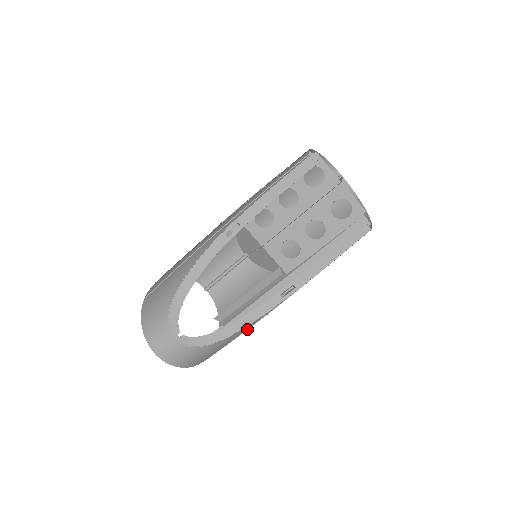
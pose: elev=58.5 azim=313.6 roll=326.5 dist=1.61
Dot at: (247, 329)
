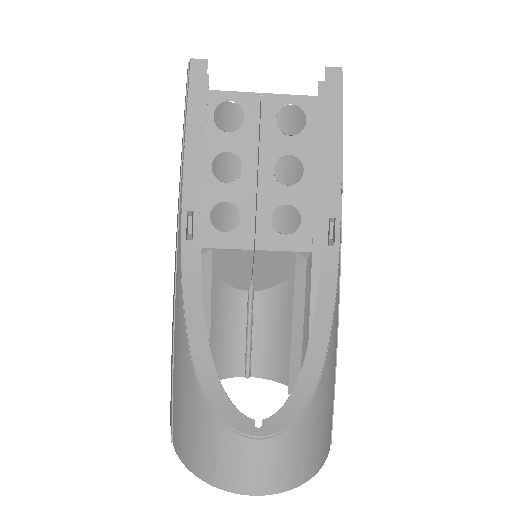
Dot at: occluded
